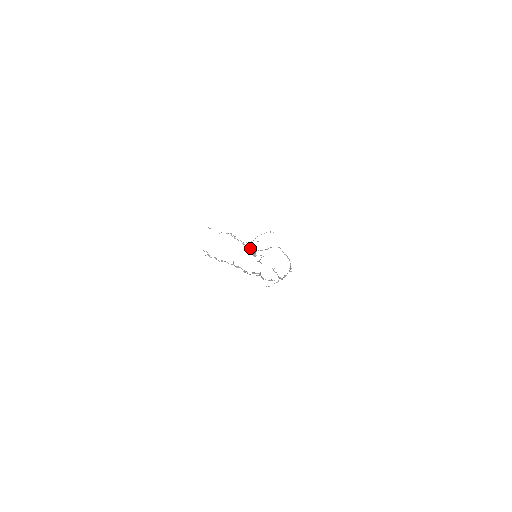
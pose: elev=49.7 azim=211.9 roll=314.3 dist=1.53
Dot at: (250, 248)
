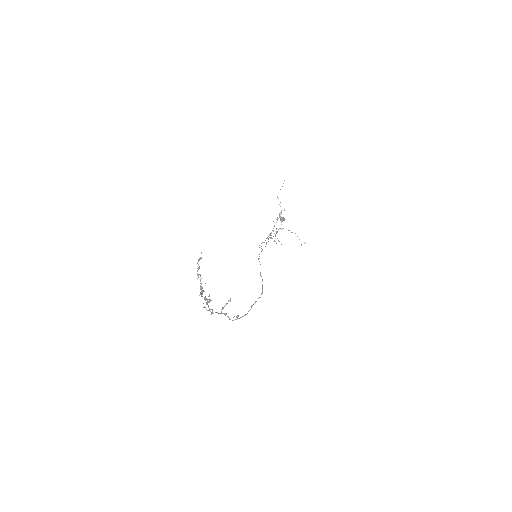
Dot at: occluded
